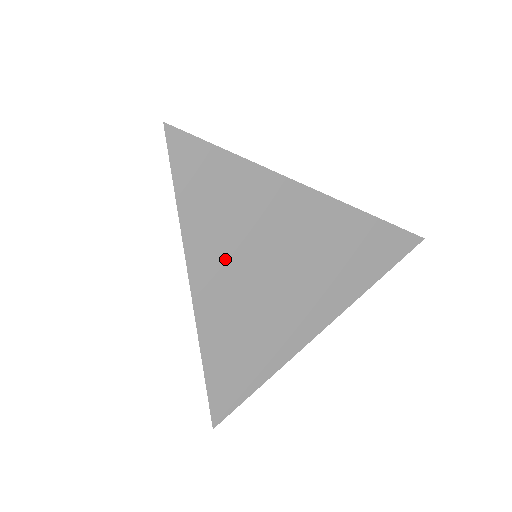
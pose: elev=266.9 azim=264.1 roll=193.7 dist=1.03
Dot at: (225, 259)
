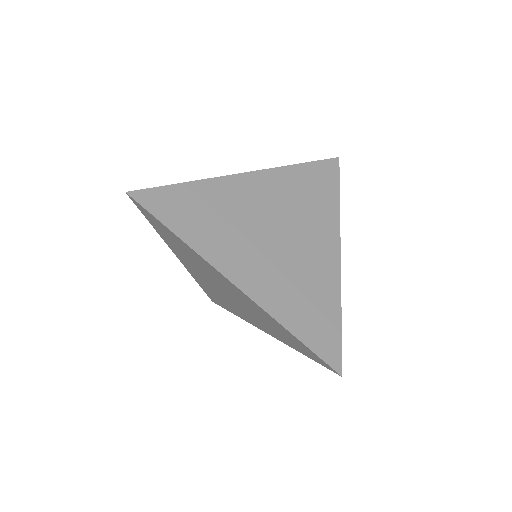
Dot at: (235, 248)
